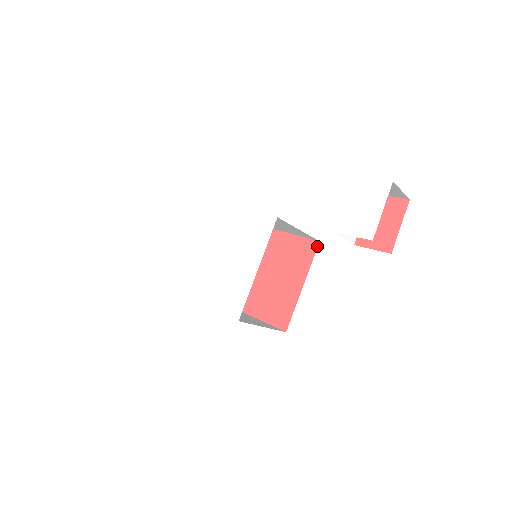
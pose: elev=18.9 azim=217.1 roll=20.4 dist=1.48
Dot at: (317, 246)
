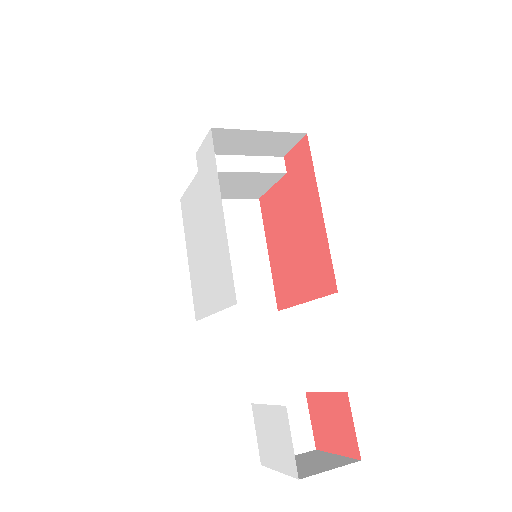
Dot at: (333, 292)
